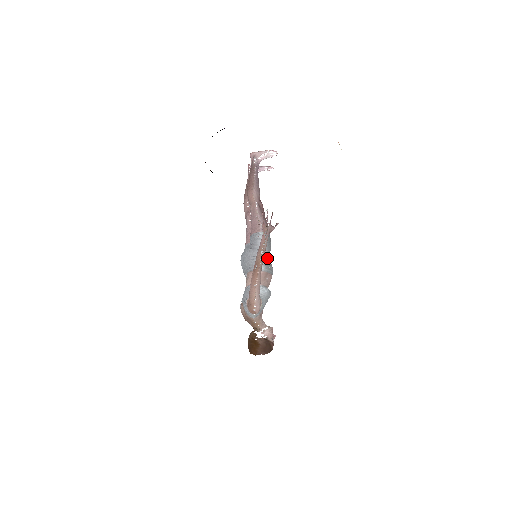
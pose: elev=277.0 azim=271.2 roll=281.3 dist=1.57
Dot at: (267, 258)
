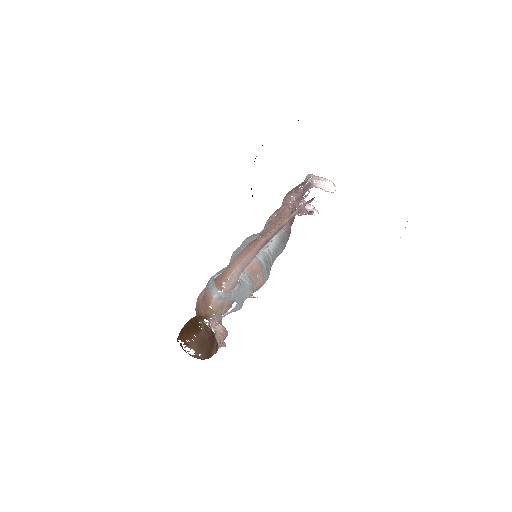
Dot at: (272, 254)
